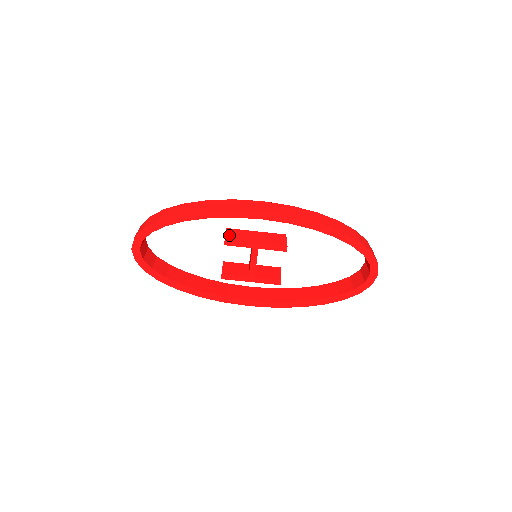
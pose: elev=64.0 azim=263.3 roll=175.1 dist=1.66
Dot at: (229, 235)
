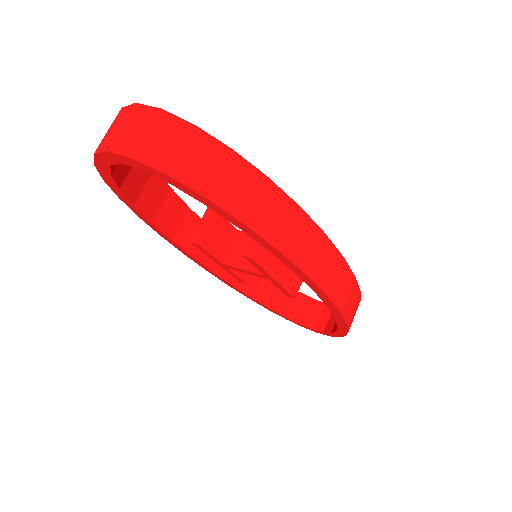
Dot at: occluded
